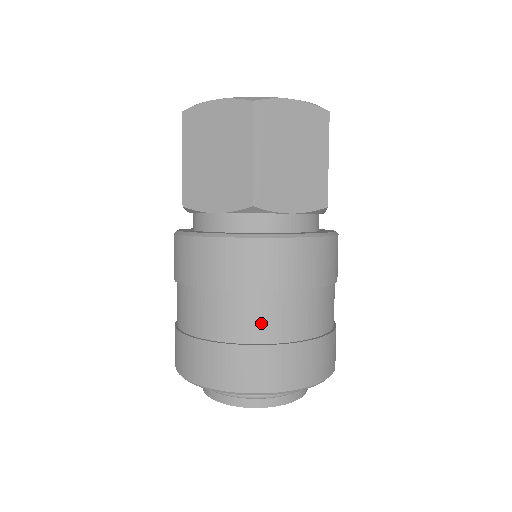
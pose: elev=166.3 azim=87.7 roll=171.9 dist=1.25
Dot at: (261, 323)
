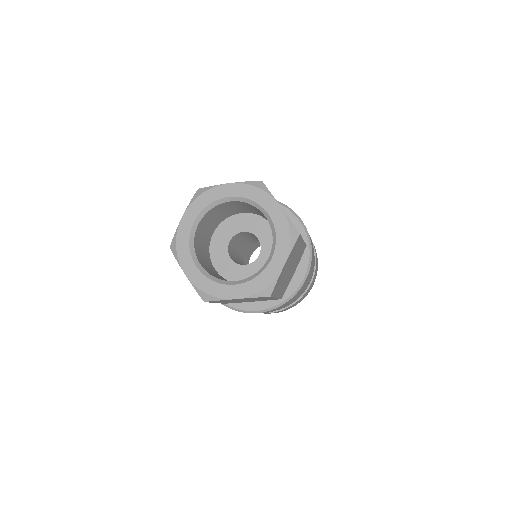
Dot at: occluded
